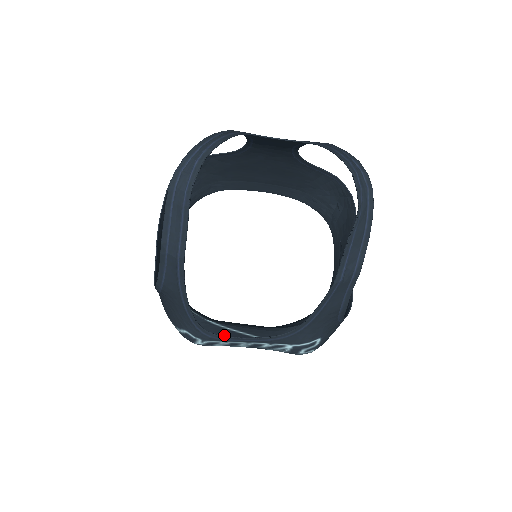
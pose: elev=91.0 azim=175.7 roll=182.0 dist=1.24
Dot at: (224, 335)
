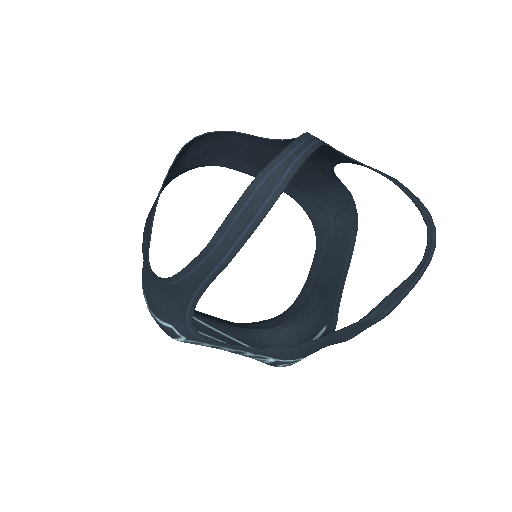
Dot at: (196, 328)
